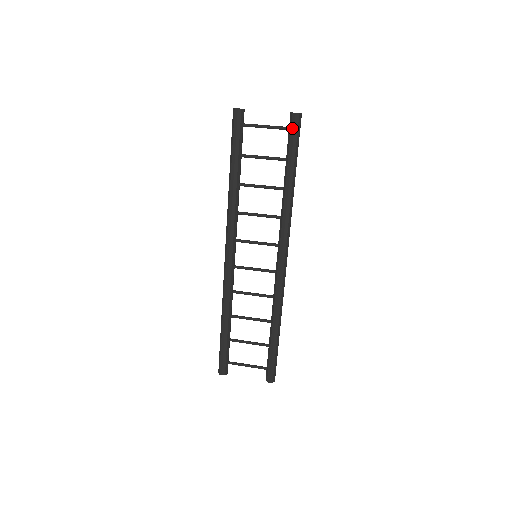
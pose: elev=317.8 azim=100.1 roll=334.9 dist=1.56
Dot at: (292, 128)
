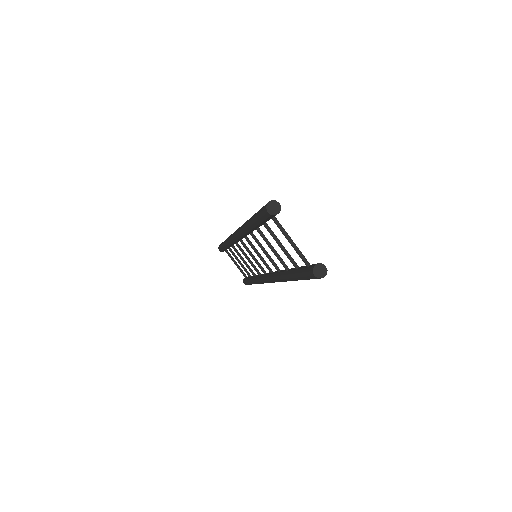
Dot at: (307, 273)
